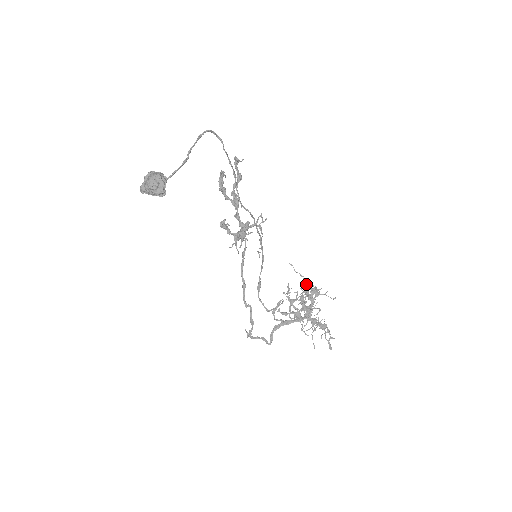
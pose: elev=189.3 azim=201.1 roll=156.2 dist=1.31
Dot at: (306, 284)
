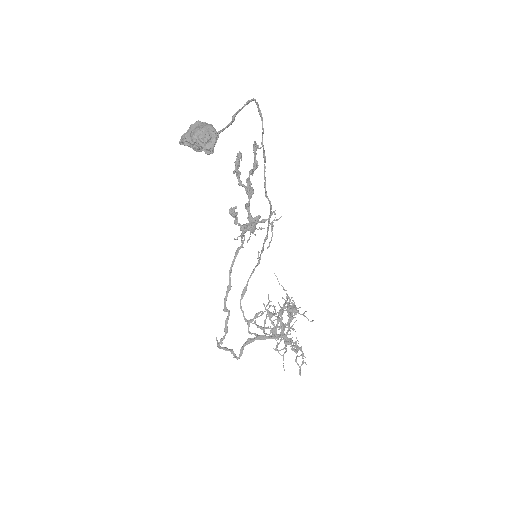
Dot at: occluded
